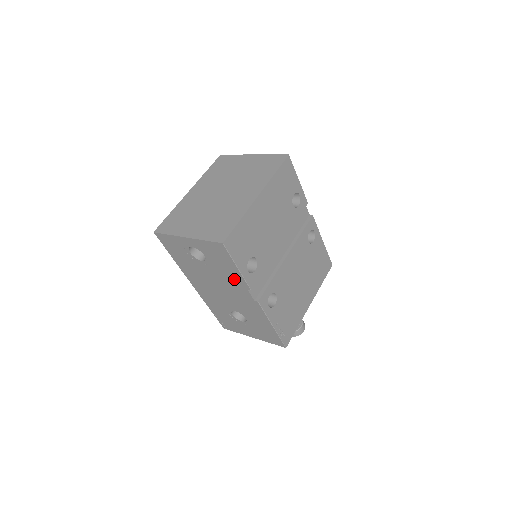
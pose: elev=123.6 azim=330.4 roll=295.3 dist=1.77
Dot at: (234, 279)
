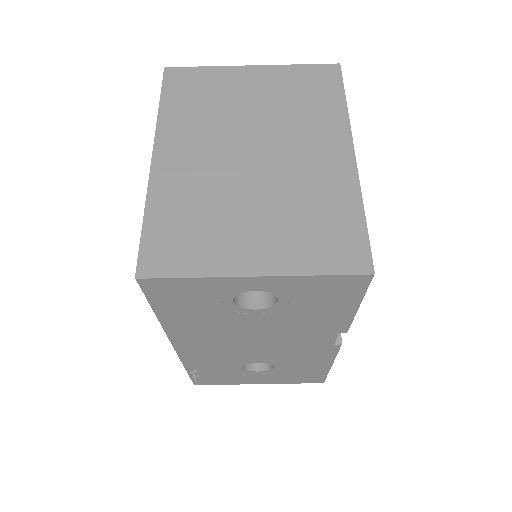
Dot at: (321, 324)
